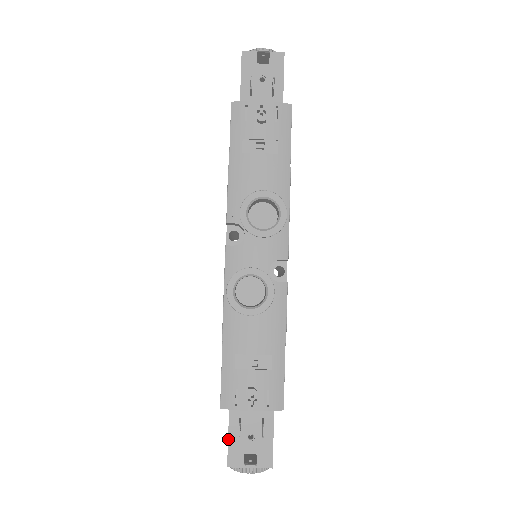
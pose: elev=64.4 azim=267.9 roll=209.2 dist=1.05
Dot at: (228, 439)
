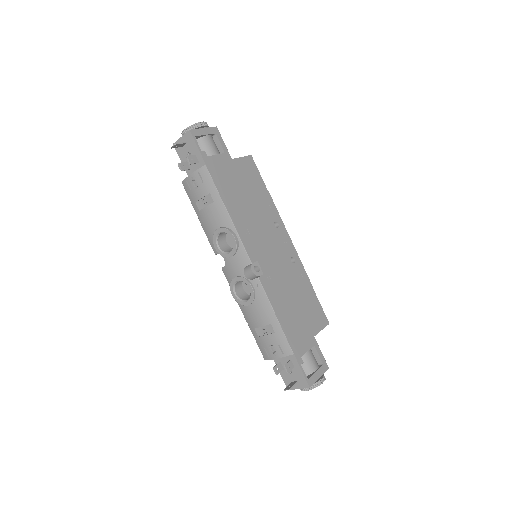
Dot at: (281, 375)
